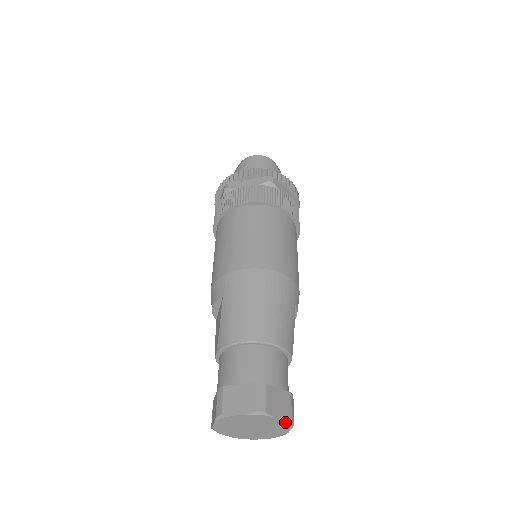
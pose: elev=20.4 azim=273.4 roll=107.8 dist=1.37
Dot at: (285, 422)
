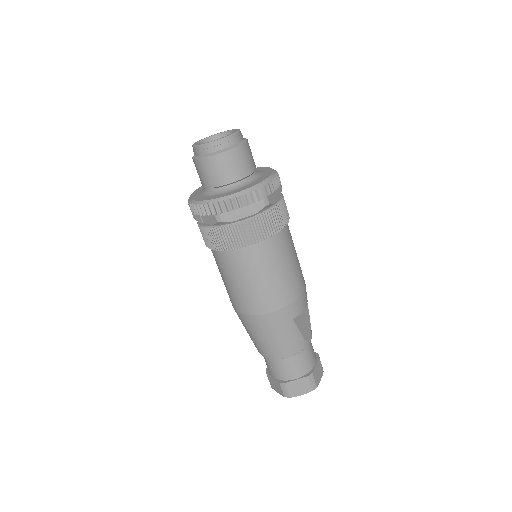
Dot at: (308, 391)
